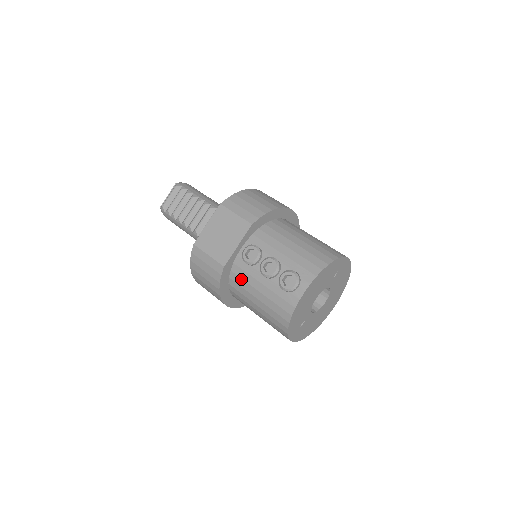
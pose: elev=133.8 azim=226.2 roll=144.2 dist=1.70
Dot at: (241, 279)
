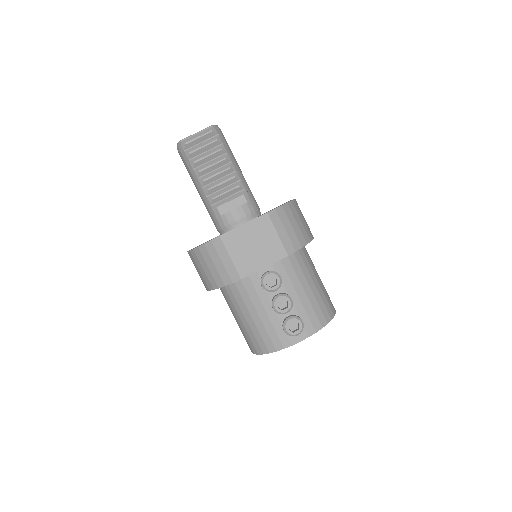
Dot at: (246, 292)
